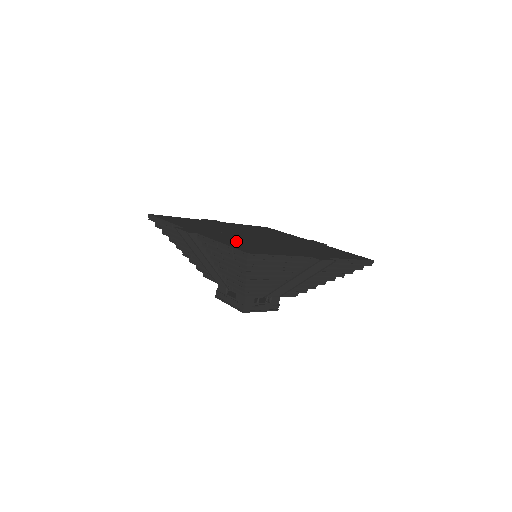
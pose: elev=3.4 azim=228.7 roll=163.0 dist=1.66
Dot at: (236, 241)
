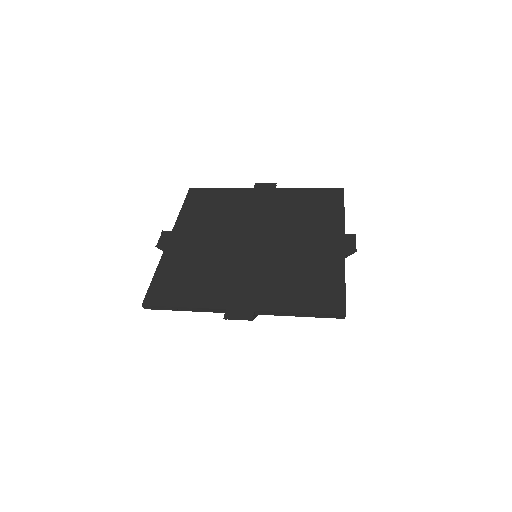
Dot at: (183, 266)
